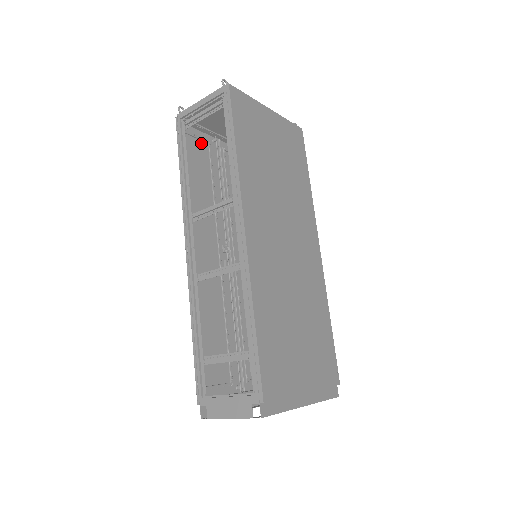
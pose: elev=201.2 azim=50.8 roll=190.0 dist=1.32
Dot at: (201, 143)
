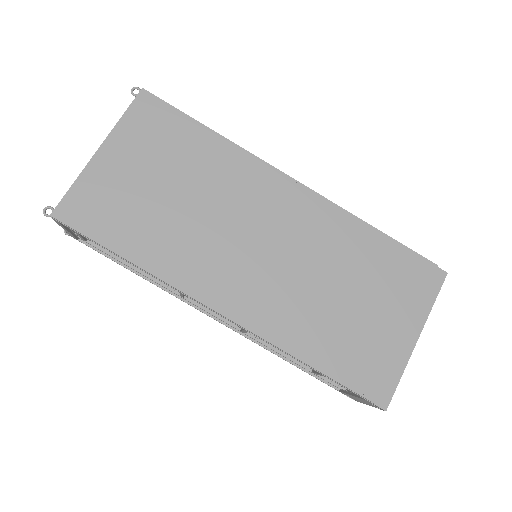
Dot at: occluded
